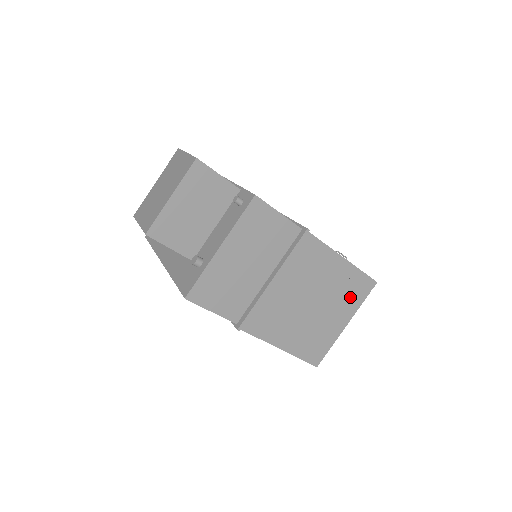
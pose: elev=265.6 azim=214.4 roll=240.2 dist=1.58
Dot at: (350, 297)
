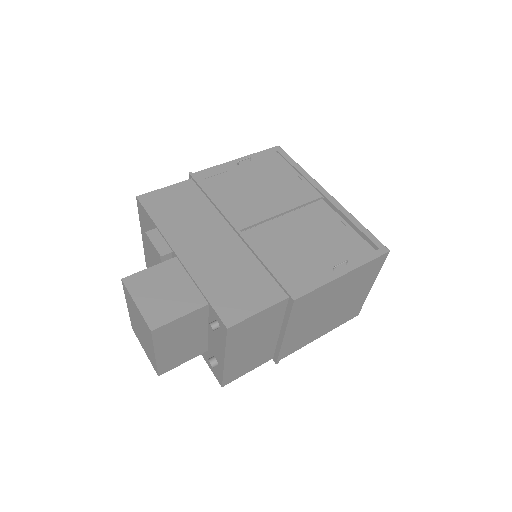
Dot at: (366, 277)
